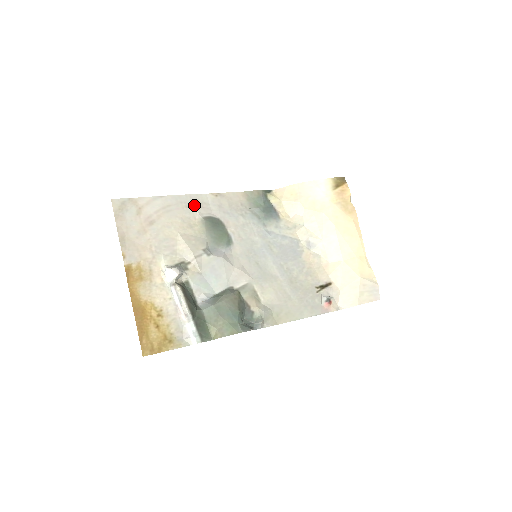
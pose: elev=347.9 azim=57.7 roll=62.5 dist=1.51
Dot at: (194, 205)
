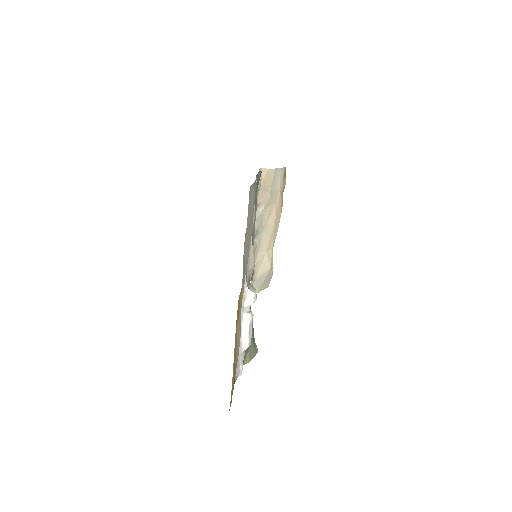
Dot at: occluded
